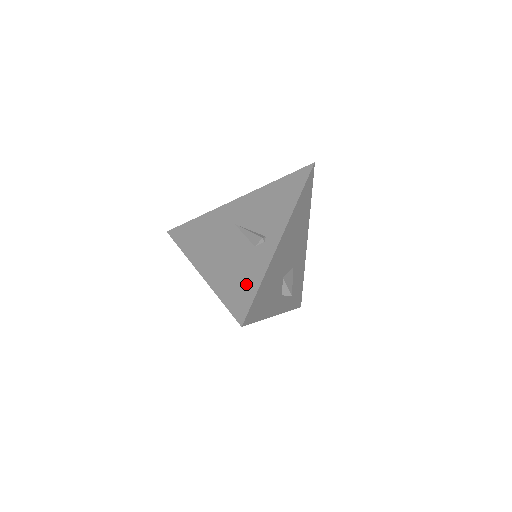
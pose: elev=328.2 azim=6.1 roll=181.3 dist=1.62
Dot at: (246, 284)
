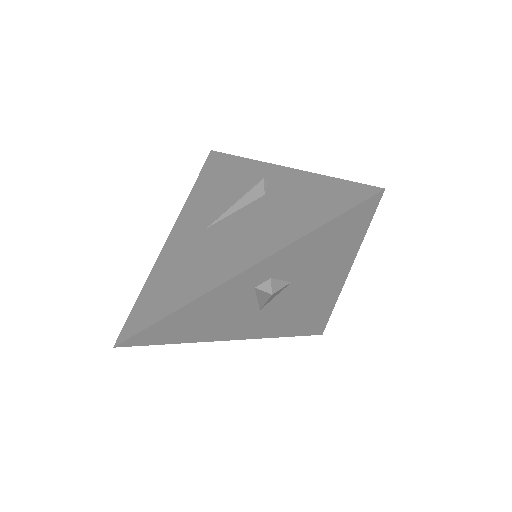
Dot at: (316, 195)
